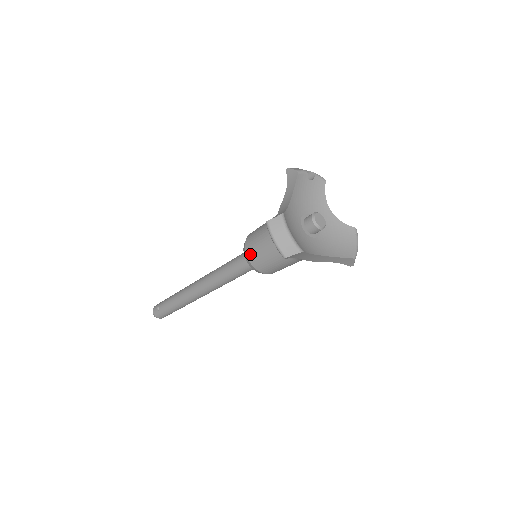
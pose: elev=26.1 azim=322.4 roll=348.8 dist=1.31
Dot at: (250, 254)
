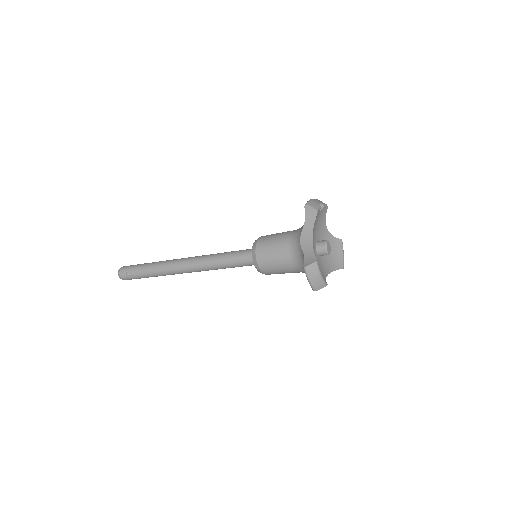
Dot at: (262, 265)
